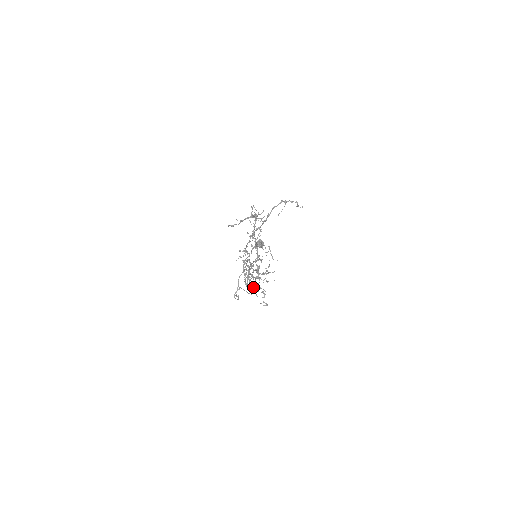
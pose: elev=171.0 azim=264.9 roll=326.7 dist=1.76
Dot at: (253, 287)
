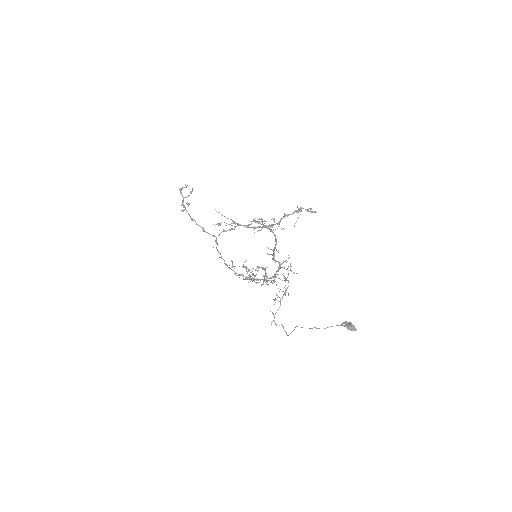
Dot at: occluded
